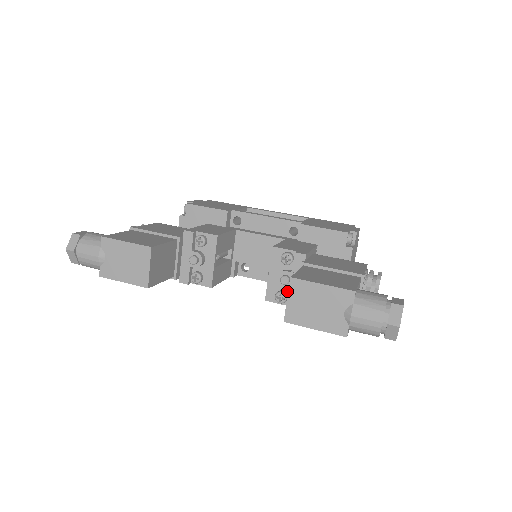
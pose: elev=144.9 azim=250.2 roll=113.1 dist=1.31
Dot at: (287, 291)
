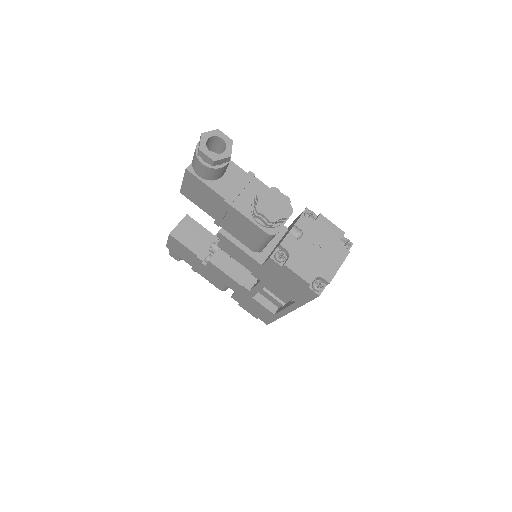
Dot at: occluded
